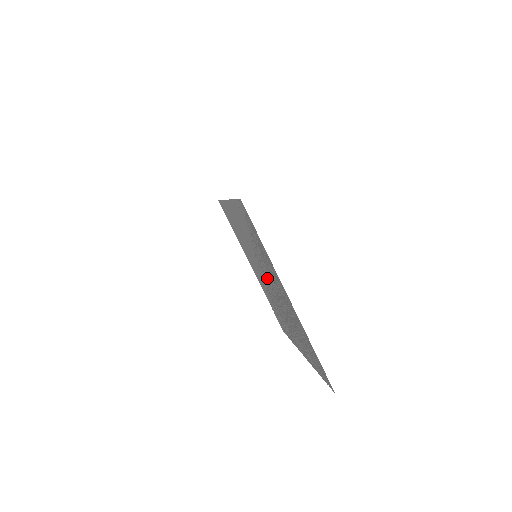
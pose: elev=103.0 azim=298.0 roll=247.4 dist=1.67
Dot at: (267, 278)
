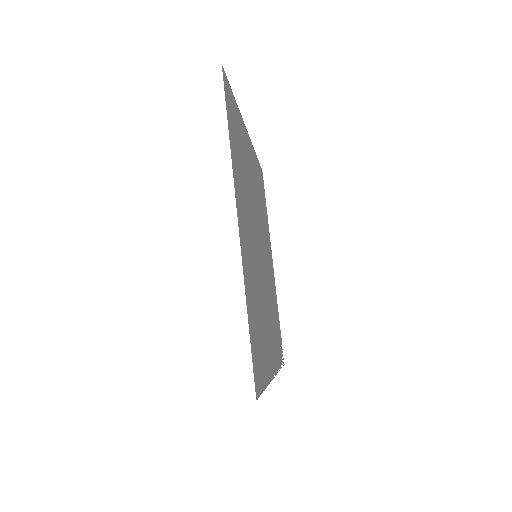
Dot at: (261, 266)
